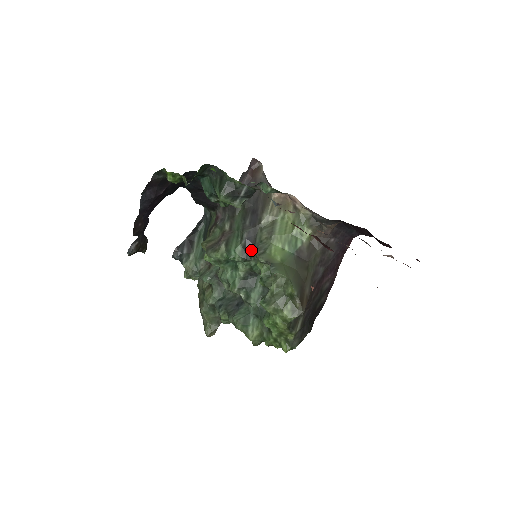
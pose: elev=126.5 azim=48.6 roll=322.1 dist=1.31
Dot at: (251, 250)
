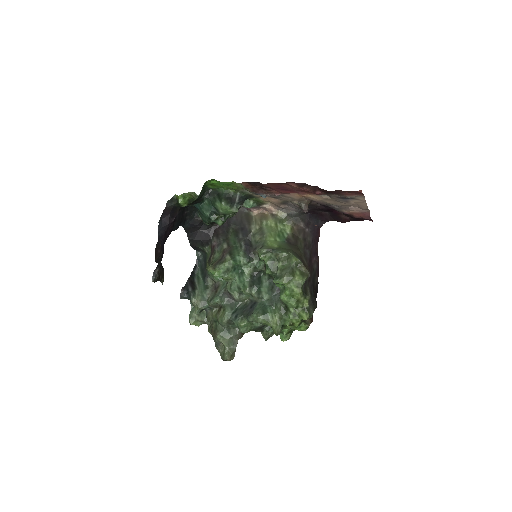
Dot at: (251, 251)
